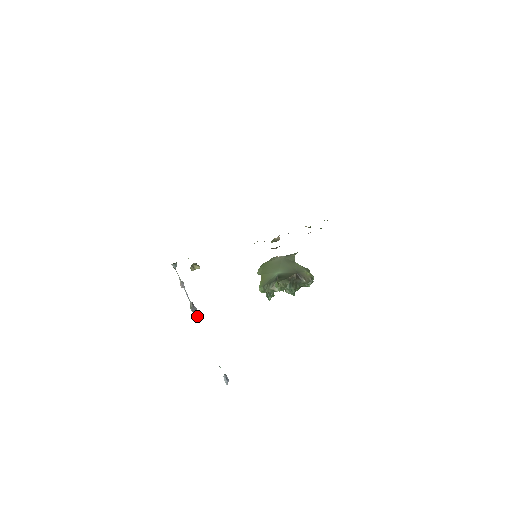
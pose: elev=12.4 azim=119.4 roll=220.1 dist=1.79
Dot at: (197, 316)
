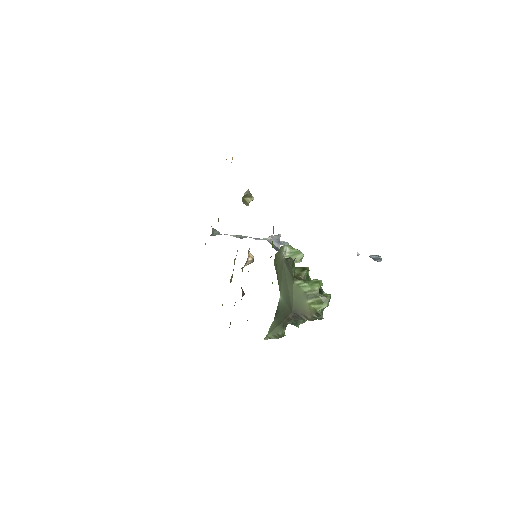
Dot at: occluded
